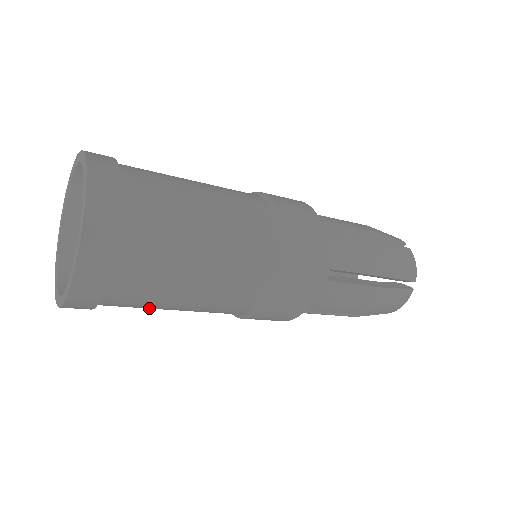
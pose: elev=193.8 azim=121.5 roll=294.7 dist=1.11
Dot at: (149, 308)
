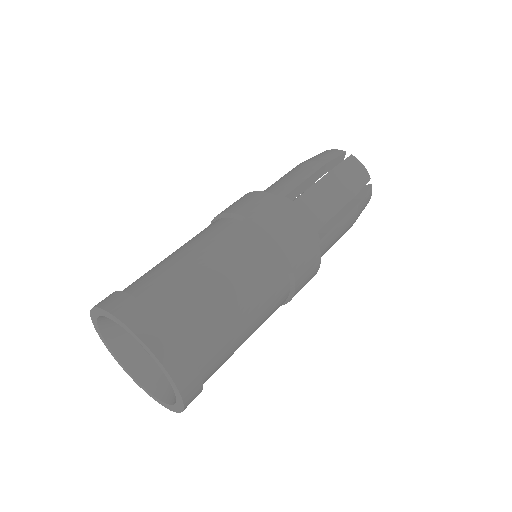
Dot at: occluded
